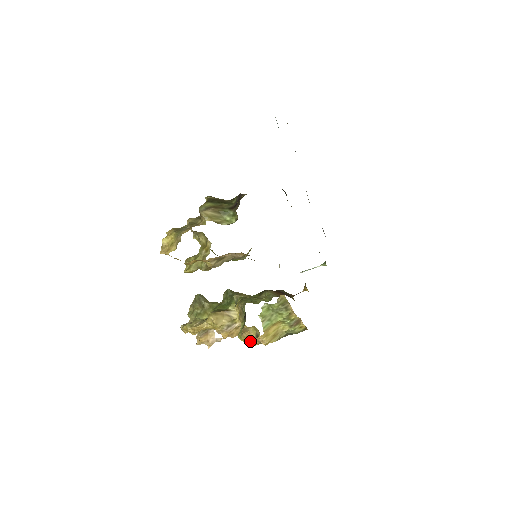
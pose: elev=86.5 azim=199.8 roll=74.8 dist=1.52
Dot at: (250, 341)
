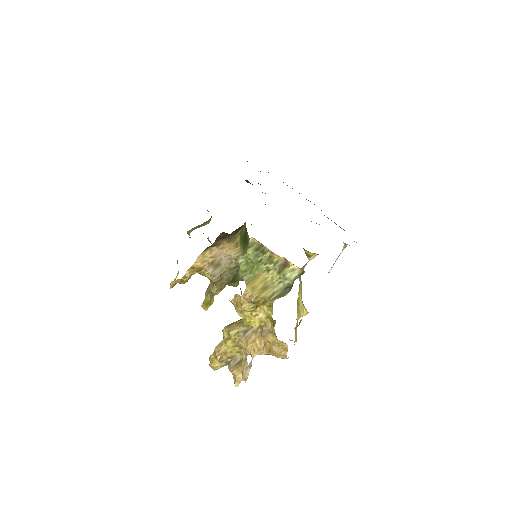
Dot at: (241, 306)
